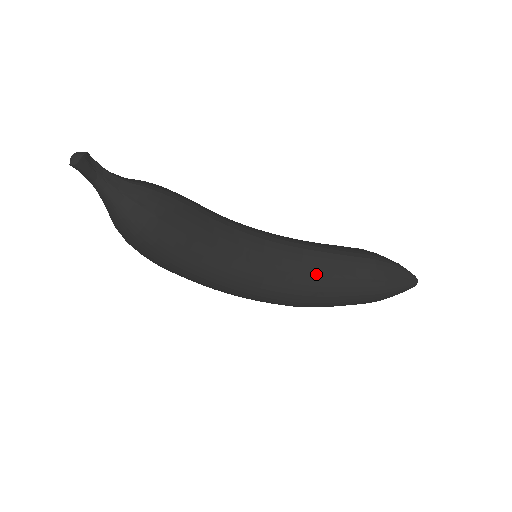
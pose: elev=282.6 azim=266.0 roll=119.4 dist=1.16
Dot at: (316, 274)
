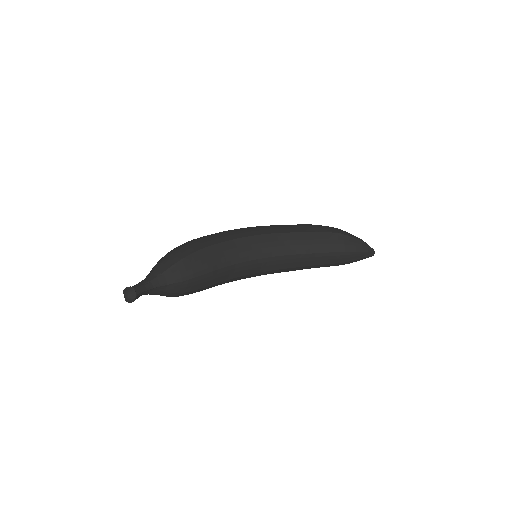
Dot at: (299, 266)
